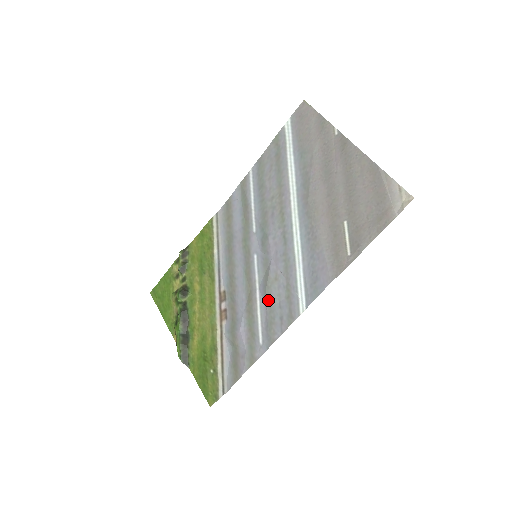
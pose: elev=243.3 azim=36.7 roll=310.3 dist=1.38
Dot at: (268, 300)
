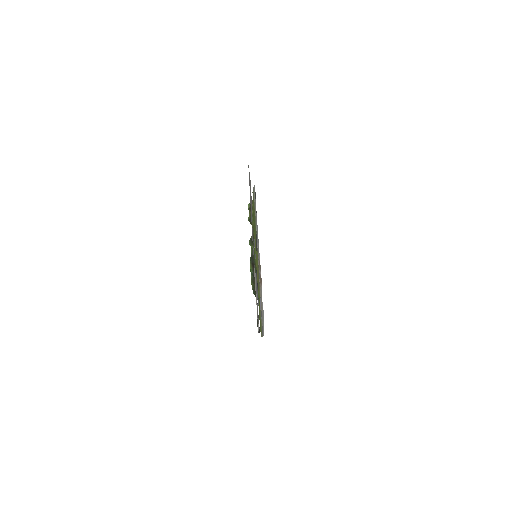
Dot at: occluded
